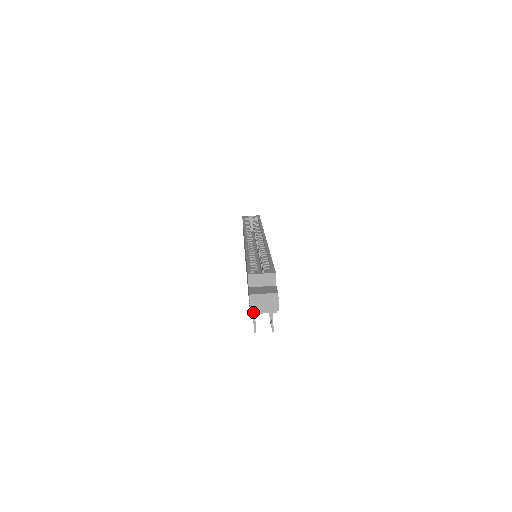
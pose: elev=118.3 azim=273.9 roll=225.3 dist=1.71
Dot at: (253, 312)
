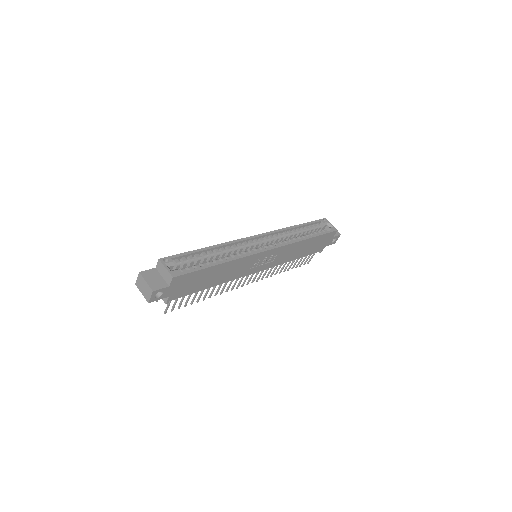
Dot at: (137, 286)
